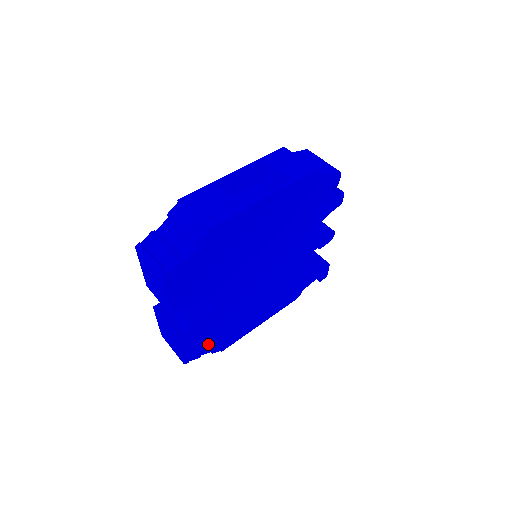
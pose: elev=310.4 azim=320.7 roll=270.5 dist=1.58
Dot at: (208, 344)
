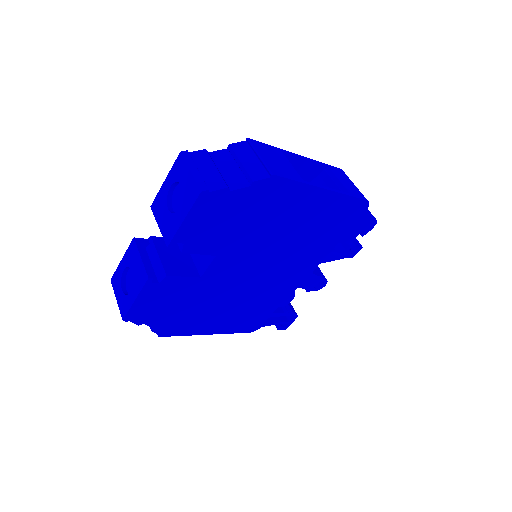
Dot at: (159, 315)
